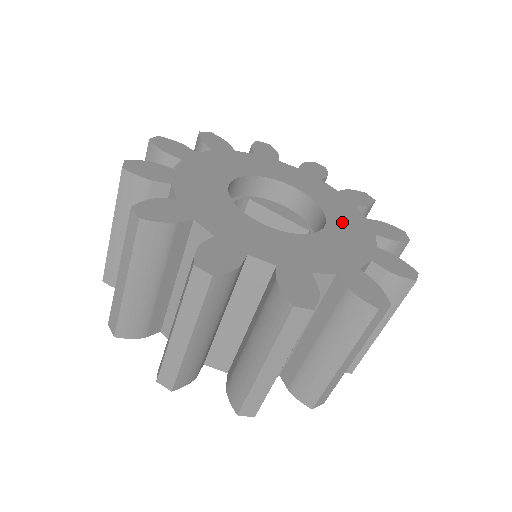
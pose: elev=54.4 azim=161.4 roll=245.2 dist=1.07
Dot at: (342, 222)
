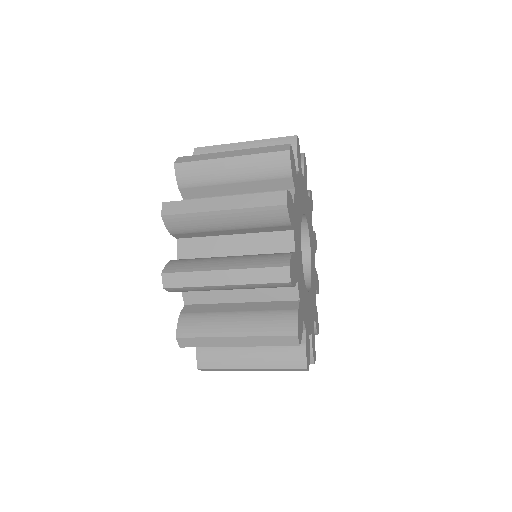
Dot at: (312, 251)
